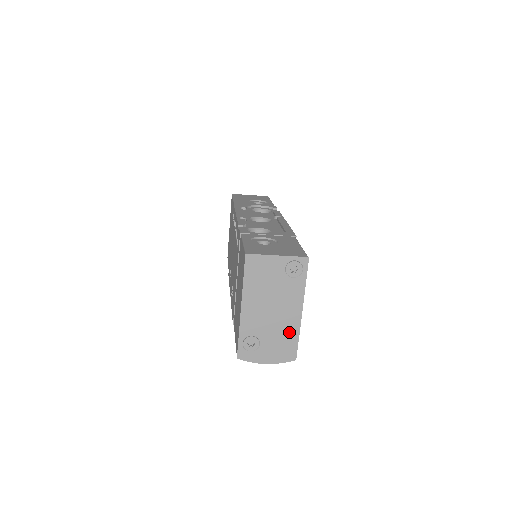
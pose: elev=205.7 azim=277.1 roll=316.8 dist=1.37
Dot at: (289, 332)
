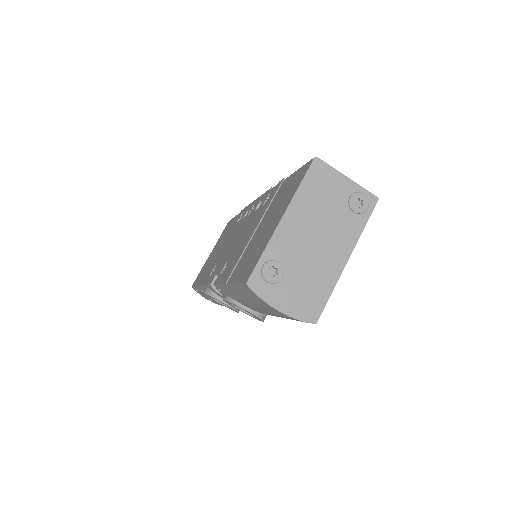
Dot at: (323, 280)
